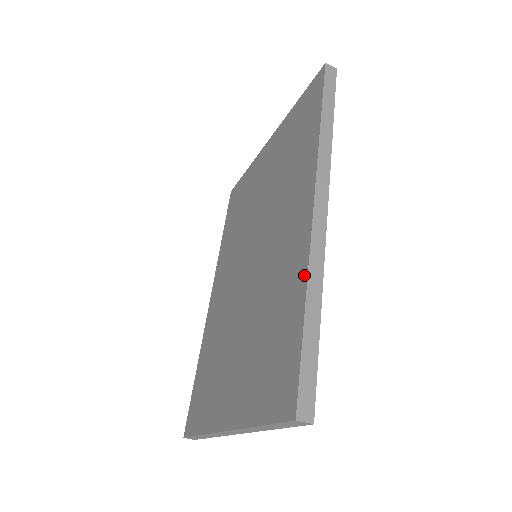
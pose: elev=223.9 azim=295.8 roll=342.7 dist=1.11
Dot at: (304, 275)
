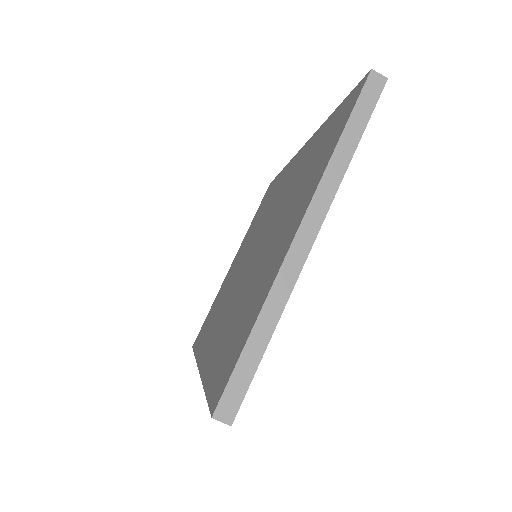
Dot at: (320, 129)
